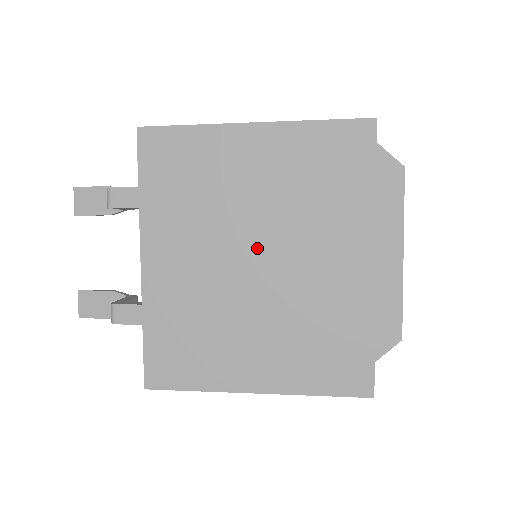
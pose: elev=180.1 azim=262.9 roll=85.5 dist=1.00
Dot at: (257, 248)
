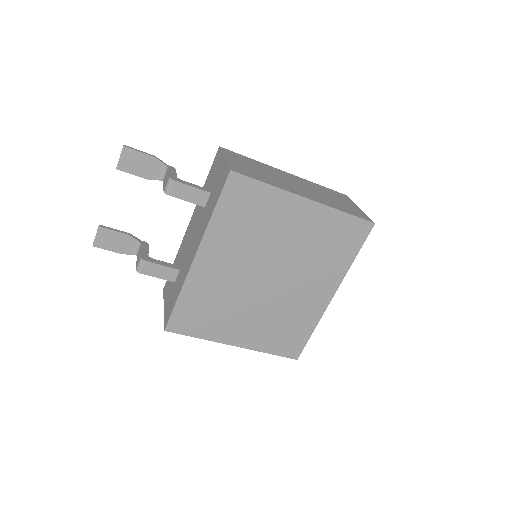
Dot at: (274, 271)
